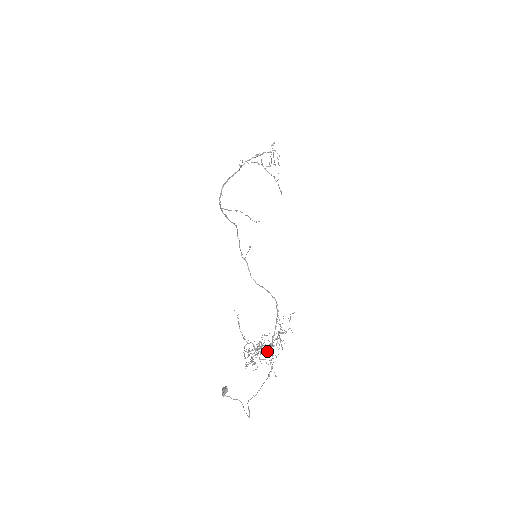
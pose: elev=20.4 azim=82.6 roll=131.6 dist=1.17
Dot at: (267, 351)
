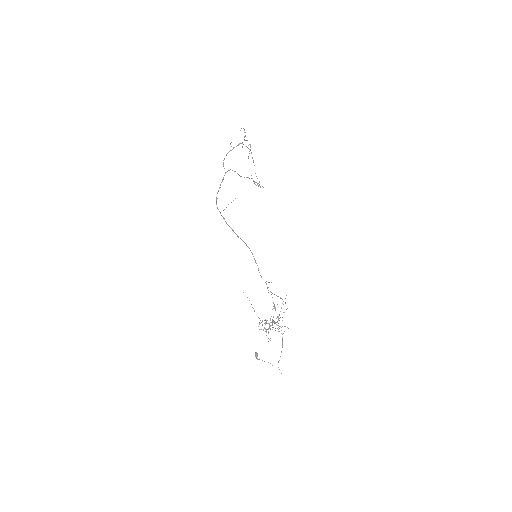
Dot at: occluded
